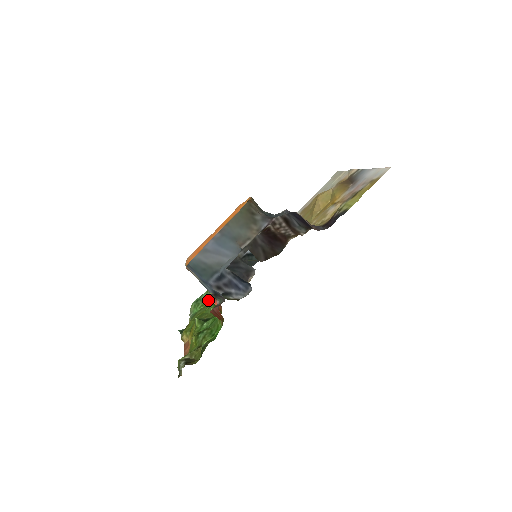
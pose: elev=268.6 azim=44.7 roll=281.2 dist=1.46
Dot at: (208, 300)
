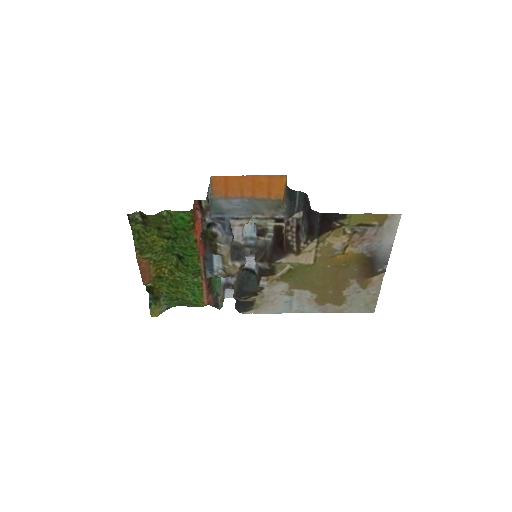
Dot at: (190, 303)
